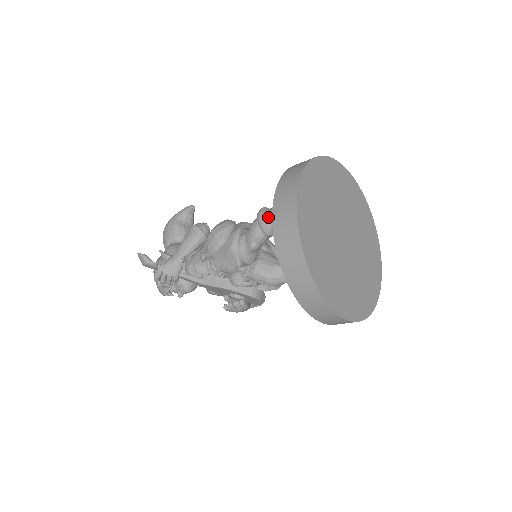
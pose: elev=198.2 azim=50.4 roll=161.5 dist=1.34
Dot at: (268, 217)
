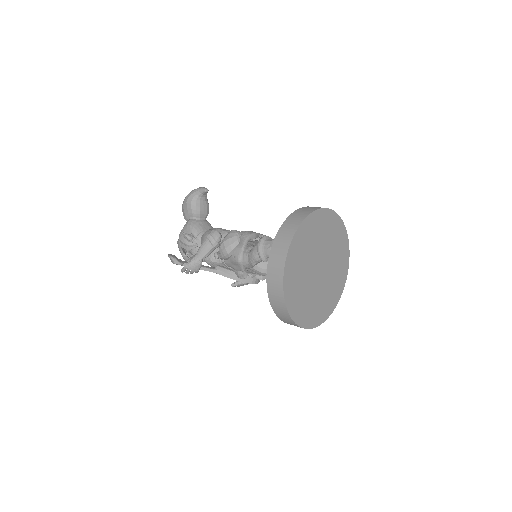
Dot at: (265, 251)
